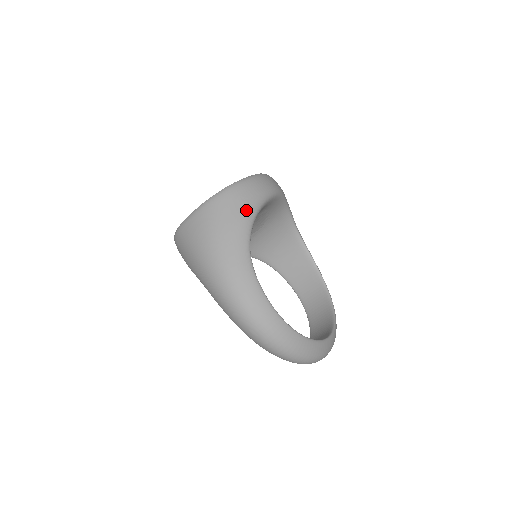
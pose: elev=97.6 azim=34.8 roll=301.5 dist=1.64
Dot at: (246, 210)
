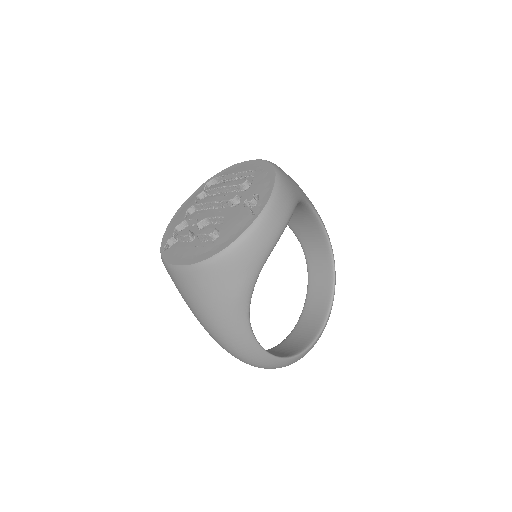
Dot at: (246, 280)
